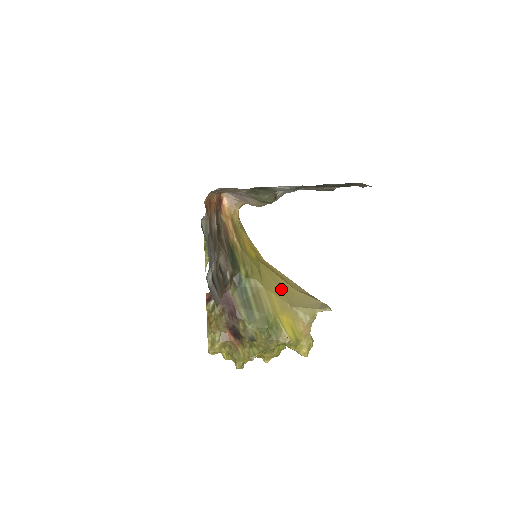
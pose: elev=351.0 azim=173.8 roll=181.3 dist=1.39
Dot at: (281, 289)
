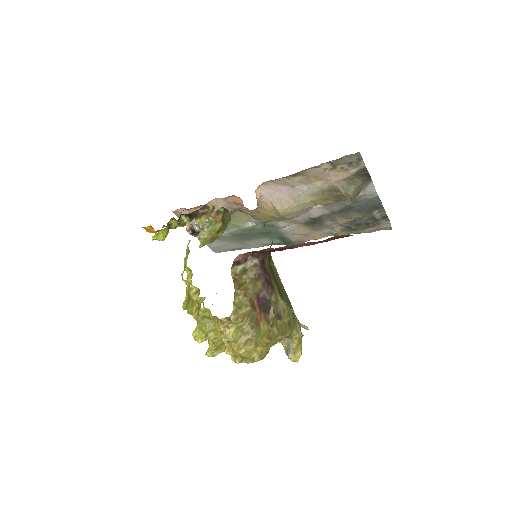
Dot at: occluded
